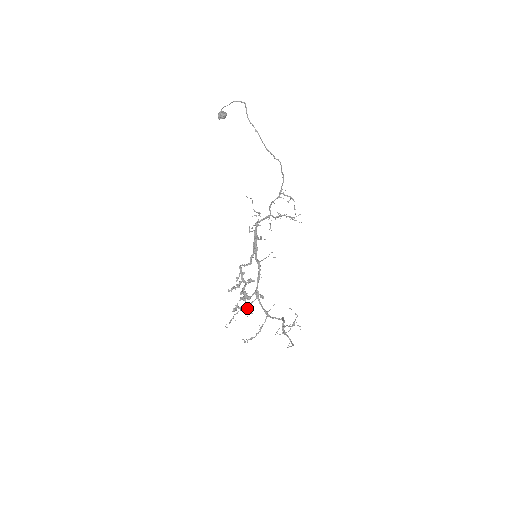
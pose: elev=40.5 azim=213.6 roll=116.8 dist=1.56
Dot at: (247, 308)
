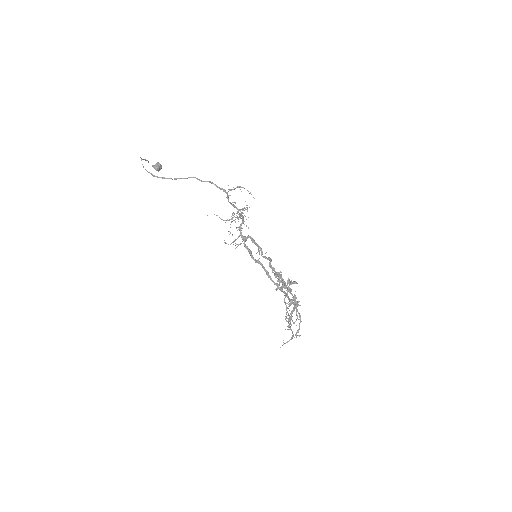
Dot at: (294, 299)
